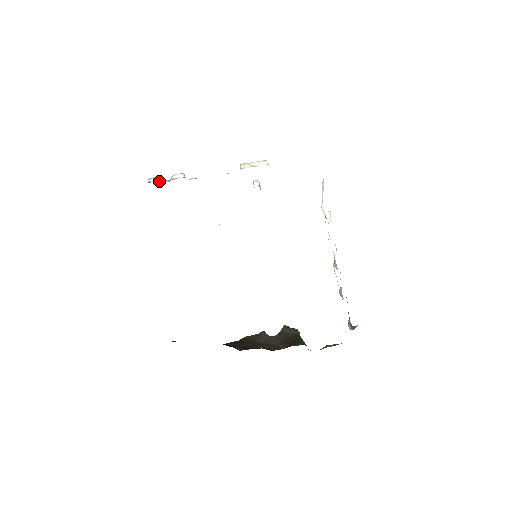
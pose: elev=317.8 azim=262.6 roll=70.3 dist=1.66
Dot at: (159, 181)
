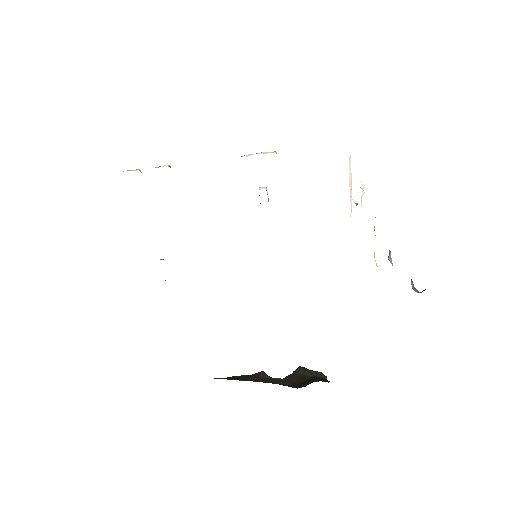
Dot at: occluded
